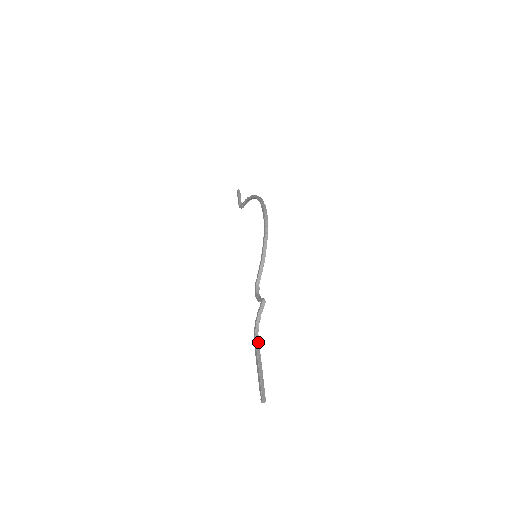
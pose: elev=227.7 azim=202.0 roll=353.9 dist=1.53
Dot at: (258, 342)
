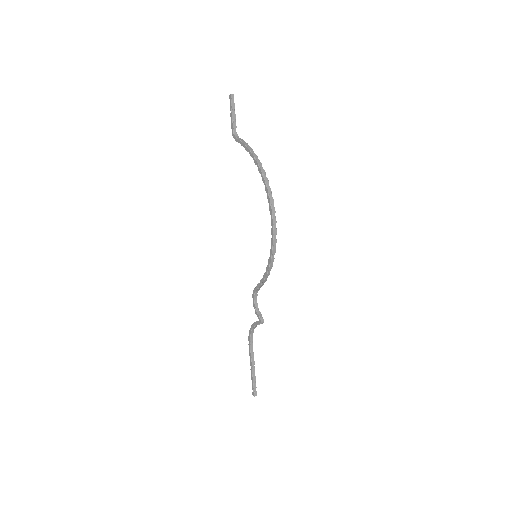
Dot at: (252, 342)
